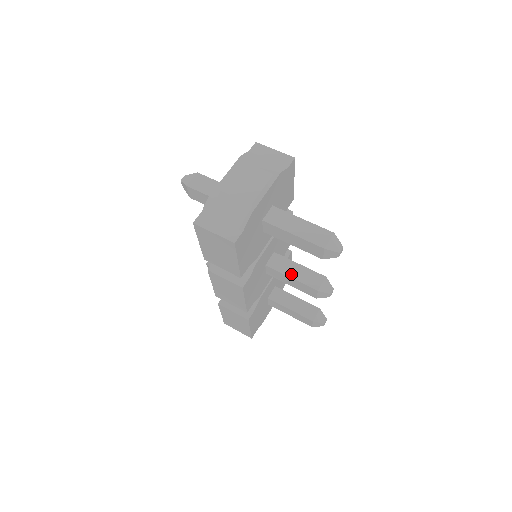
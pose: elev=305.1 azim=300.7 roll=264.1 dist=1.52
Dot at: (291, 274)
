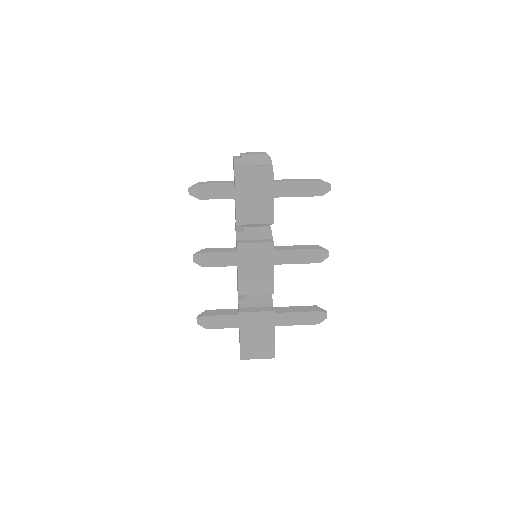
Dot at: (294, 248)
